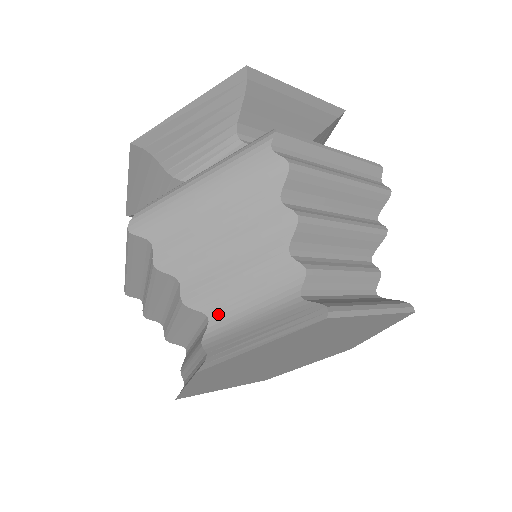
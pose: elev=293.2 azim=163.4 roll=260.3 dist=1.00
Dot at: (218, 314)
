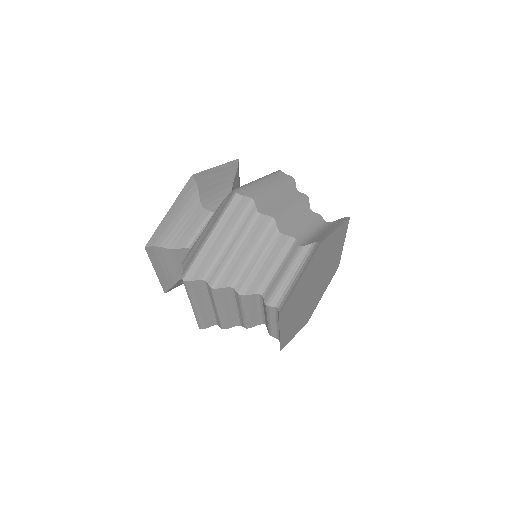
Dot at: (298, 235)
